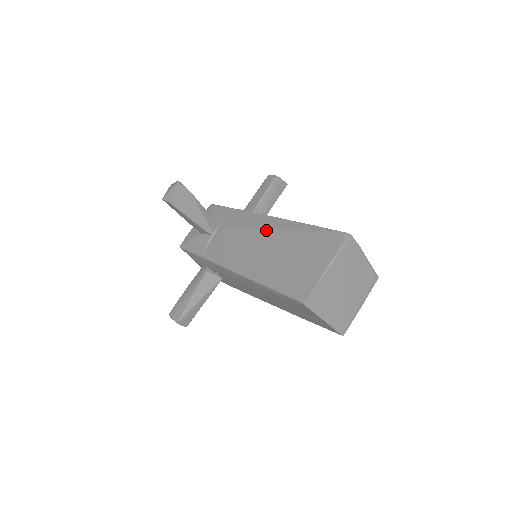
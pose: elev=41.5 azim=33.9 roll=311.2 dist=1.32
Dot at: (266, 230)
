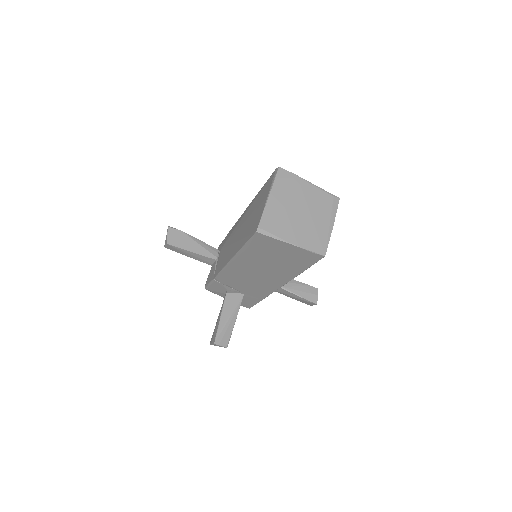
Dot at: (240, 221)
